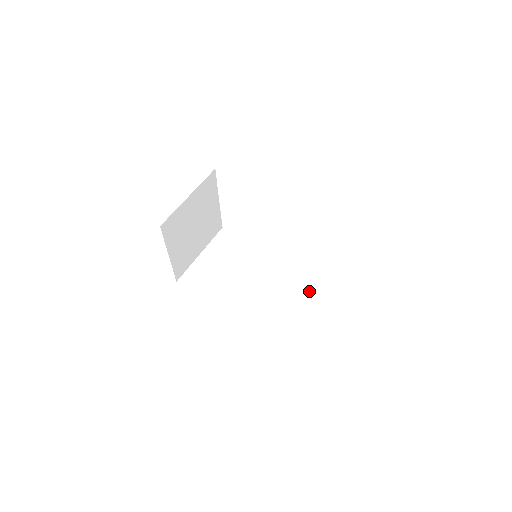
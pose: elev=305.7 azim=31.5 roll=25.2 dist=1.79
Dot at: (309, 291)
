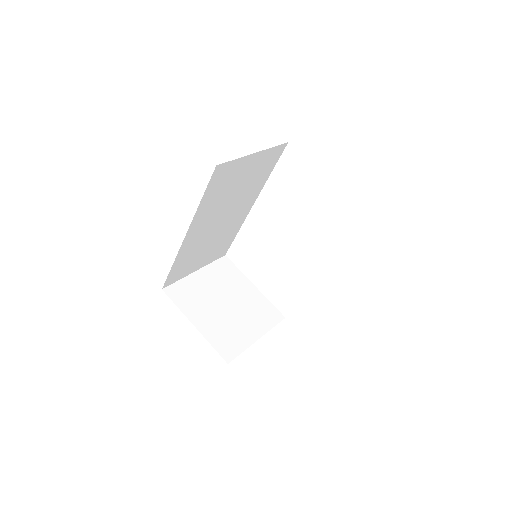
Dot at: occluded
